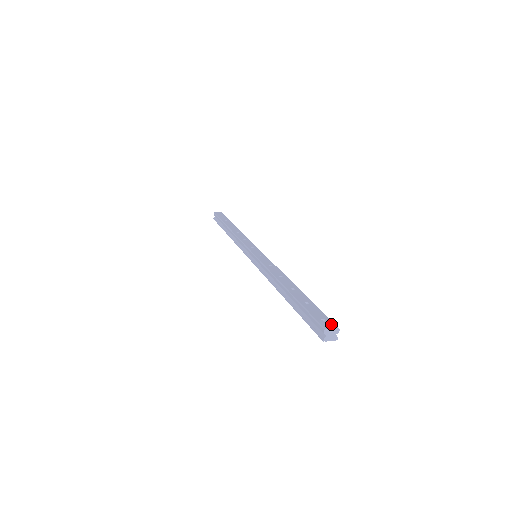
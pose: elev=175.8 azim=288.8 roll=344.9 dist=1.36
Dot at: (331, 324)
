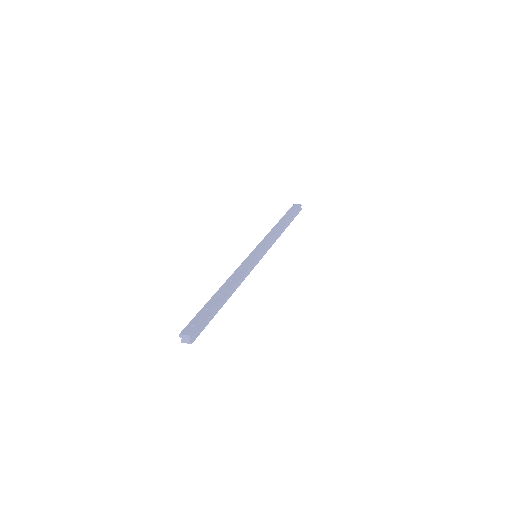
Dot at: (190, 331)
